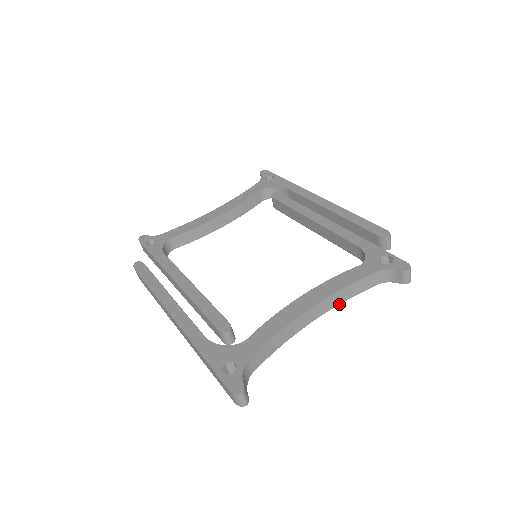
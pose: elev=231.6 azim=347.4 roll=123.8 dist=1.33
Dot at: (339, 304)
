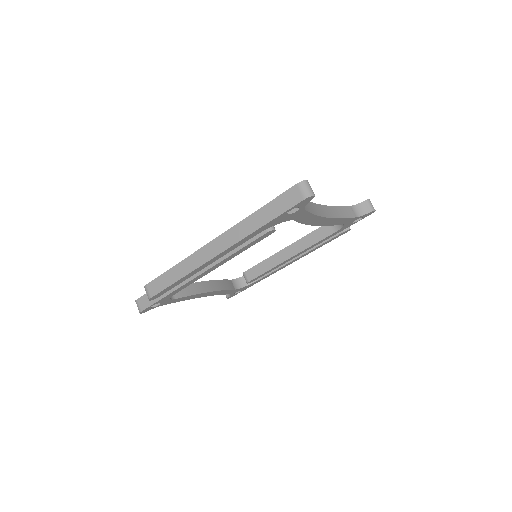
Dot at: (339, 218)
